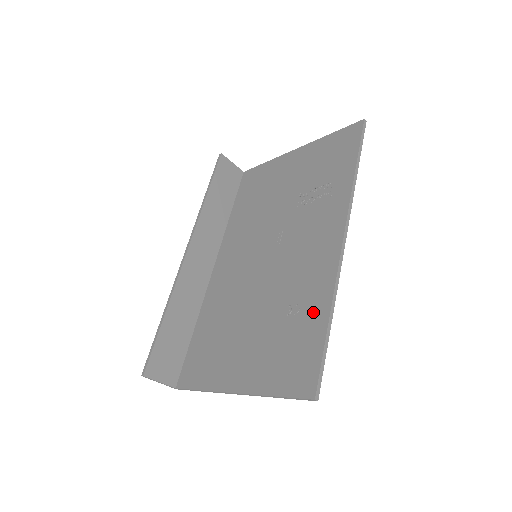
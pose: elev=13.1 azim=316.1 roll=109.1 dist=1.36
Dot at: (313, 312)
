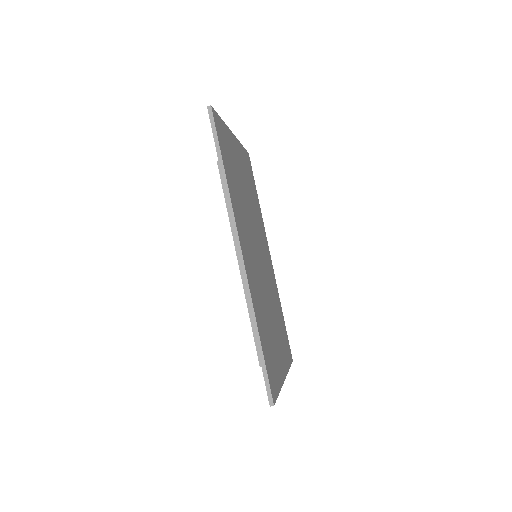
Dot at: occluded
